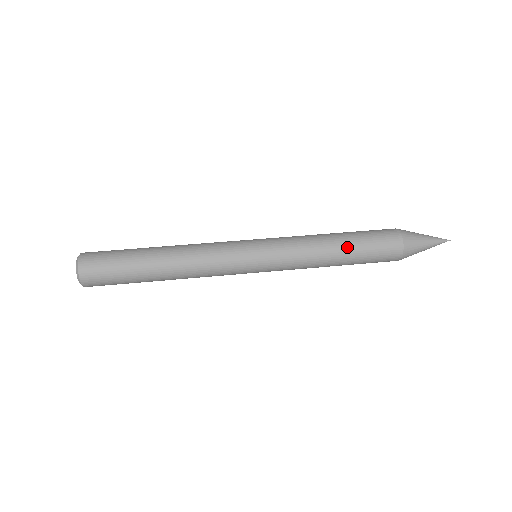
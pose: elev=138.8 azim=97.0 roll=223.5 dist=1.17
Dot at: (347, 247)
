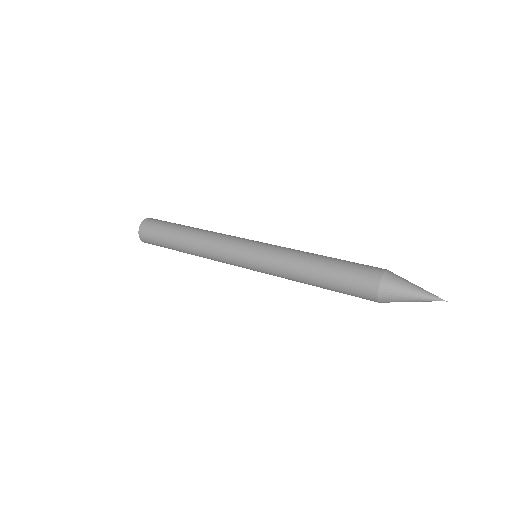
Dot at: (322, 280)
